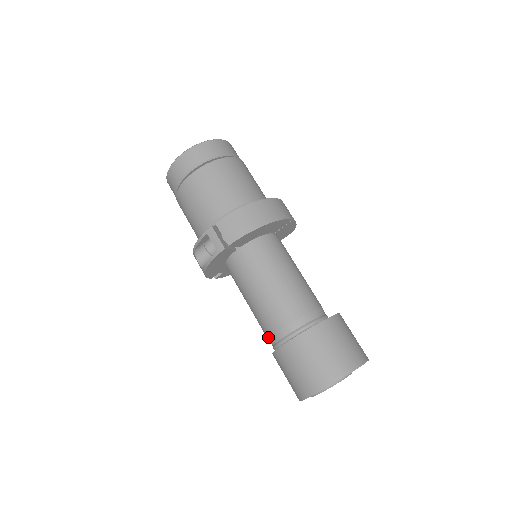
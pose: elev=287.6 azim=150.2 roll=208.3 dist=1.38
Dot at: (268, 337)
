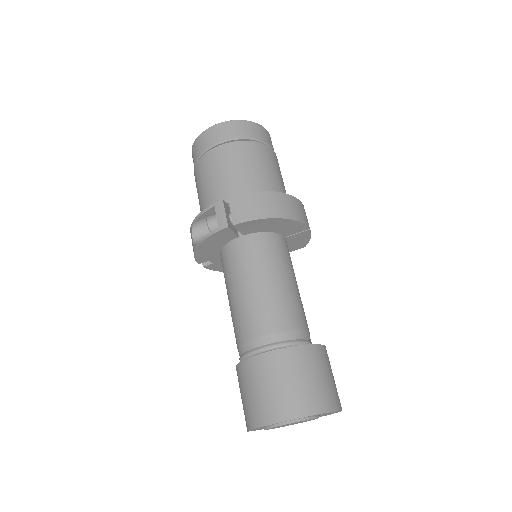
Dot at: (239, 343)
